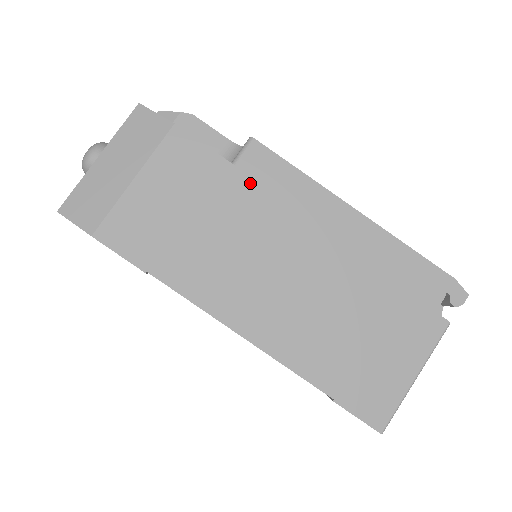
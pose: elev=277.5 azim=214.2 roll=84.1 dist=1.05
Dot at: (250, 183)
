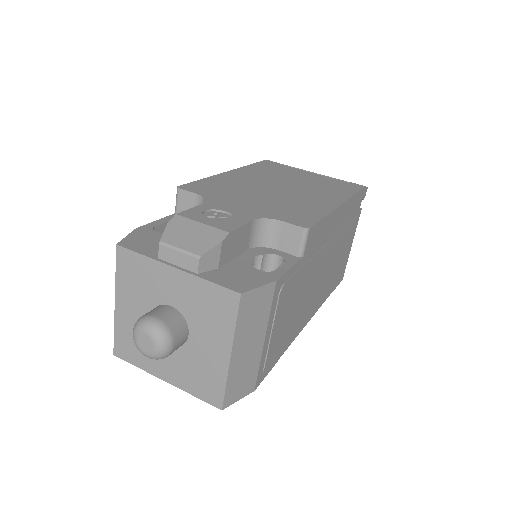
Dot at: (309, 255)
